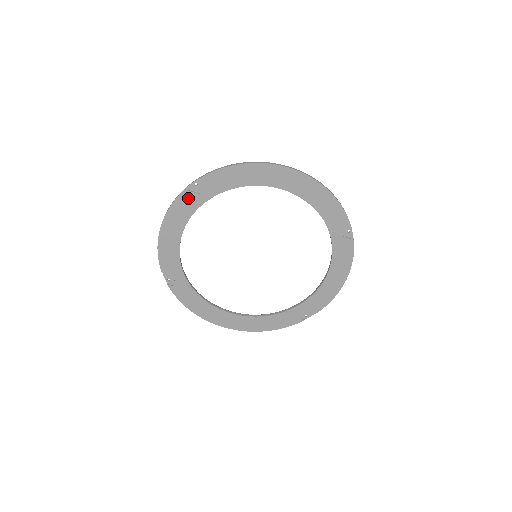
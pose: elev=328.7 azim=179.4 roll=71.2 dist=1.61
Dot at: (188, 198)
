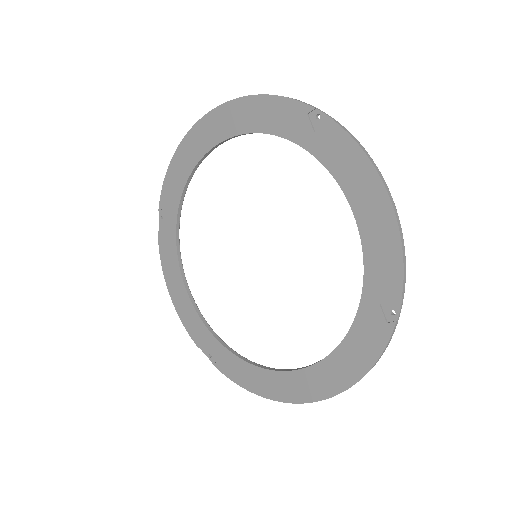
Dot at: (165, 238)
